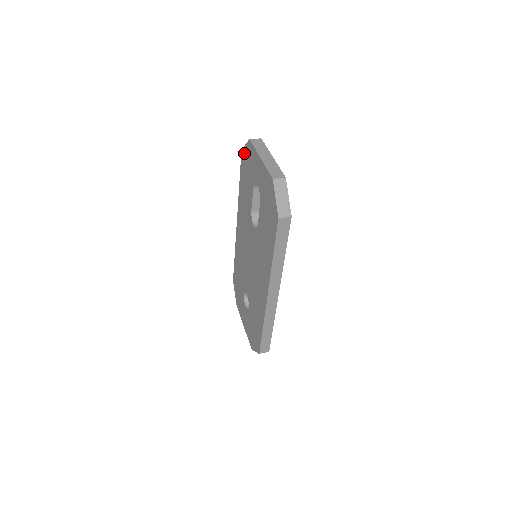
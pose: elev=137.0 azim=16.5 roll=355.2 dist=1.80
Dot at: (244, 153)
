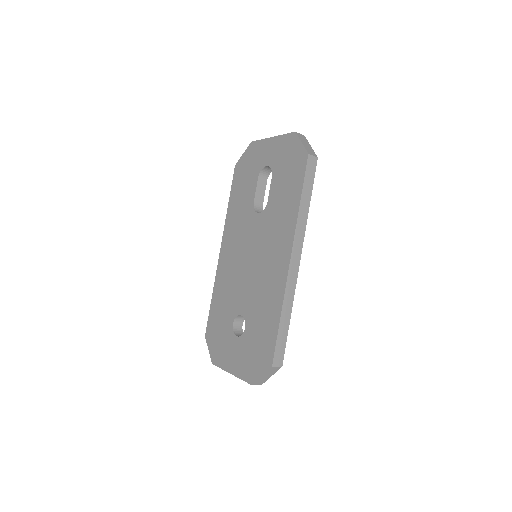
Dot at: (240, 163)
